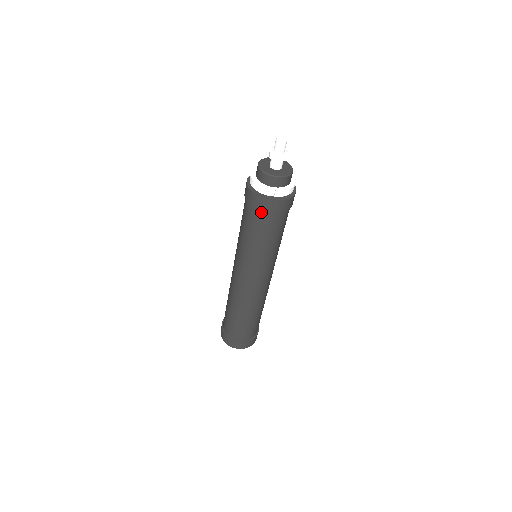
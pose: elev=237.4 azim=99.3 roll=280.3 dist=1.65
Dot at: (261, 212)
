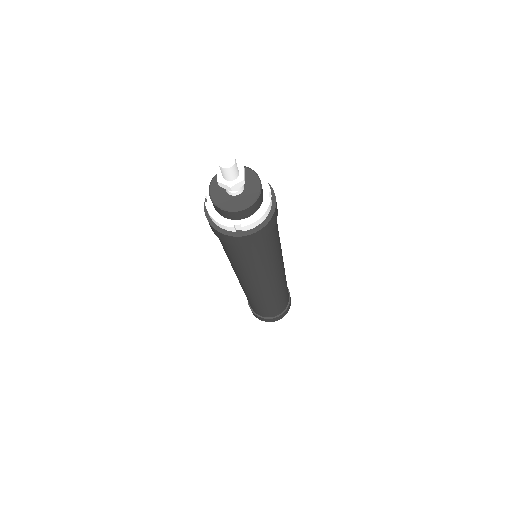
Dot at: (234, 244)
